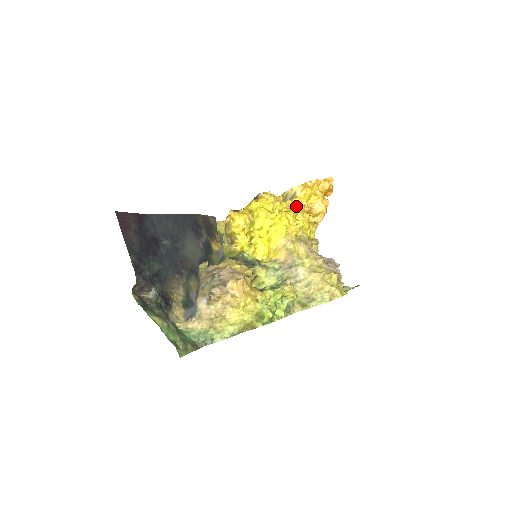
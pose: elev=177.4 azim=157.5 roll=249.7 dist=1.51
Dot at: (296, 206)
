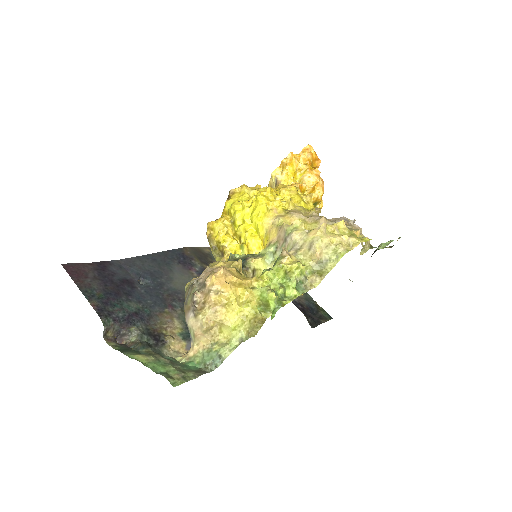
Dot at: occluded
